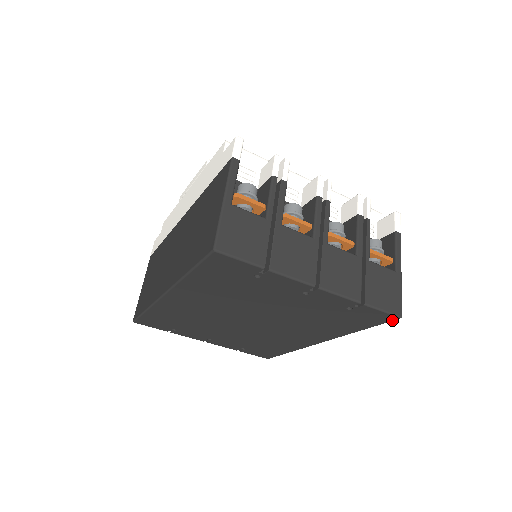
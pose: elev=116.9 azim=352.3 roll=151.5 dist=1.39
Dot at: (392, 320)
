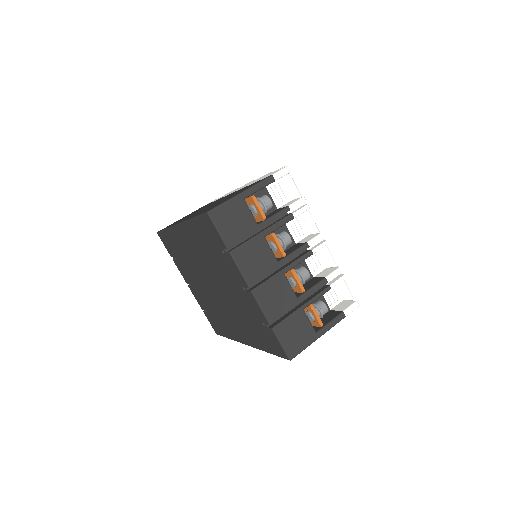
Dot at: (285, 358)
